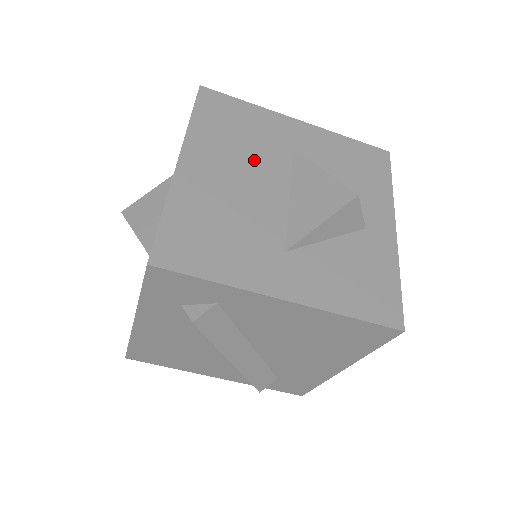
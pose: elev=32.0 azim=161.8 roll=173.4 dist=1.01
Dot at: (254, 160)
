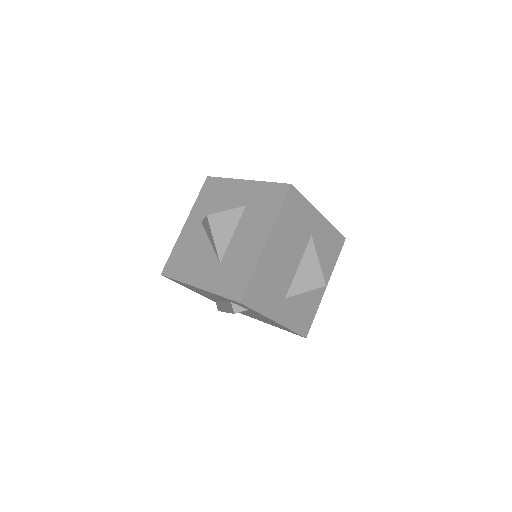
Dot at: (294, 242)
